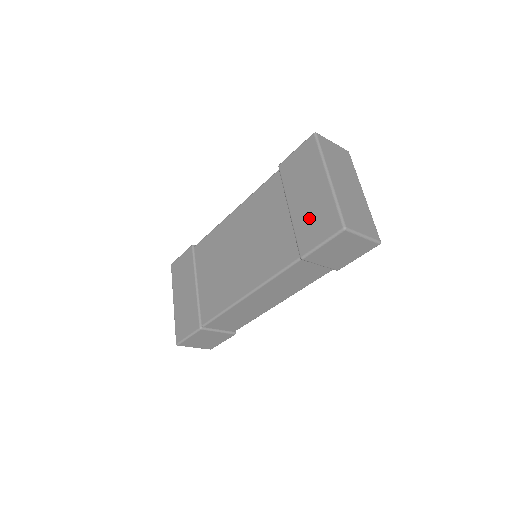
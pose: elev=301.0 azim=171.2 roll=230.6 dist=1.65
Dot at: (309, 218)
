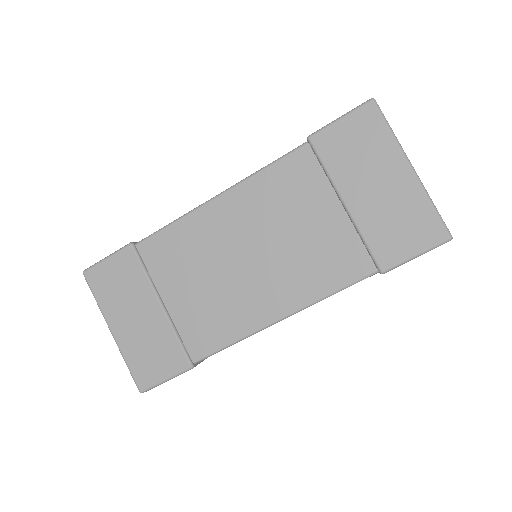
Dot at: (388, 221)
